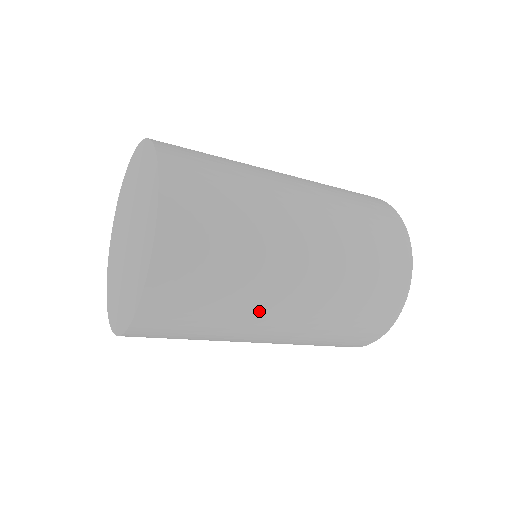
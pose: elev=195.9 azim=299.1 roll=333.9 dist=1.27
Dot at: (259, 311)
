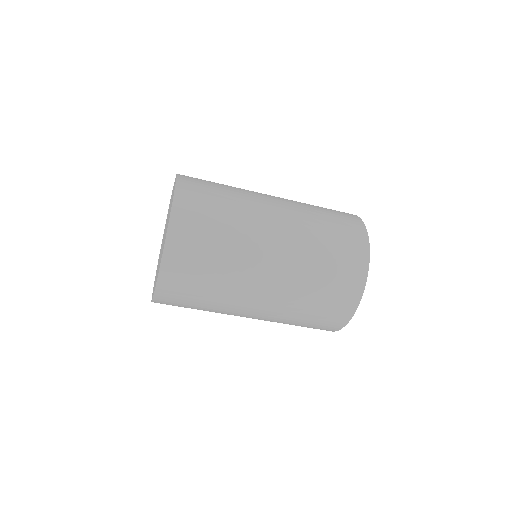
Dot at: (246, 271)
